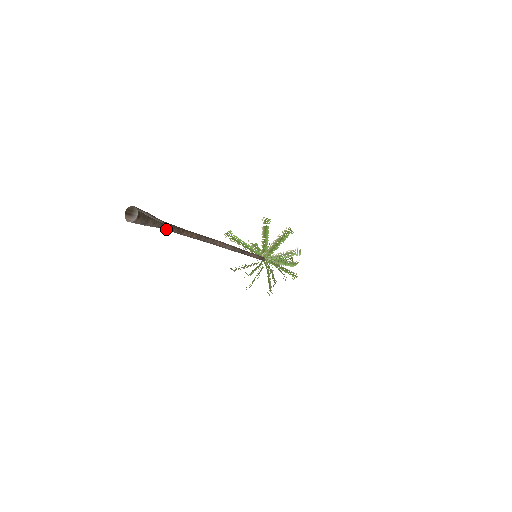
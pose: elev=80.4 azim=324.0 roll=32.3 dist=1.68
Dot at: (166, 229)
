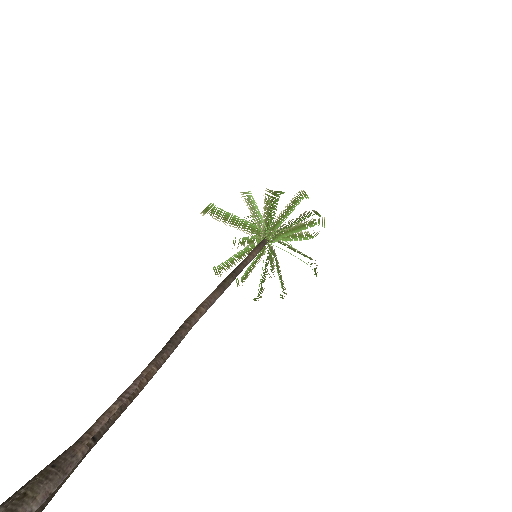
Dot at: (97, 439)
